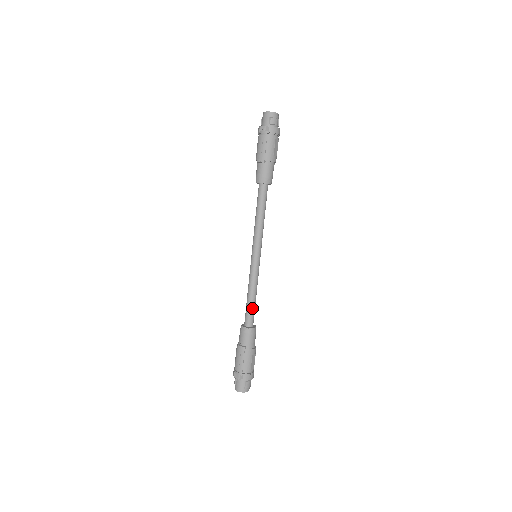
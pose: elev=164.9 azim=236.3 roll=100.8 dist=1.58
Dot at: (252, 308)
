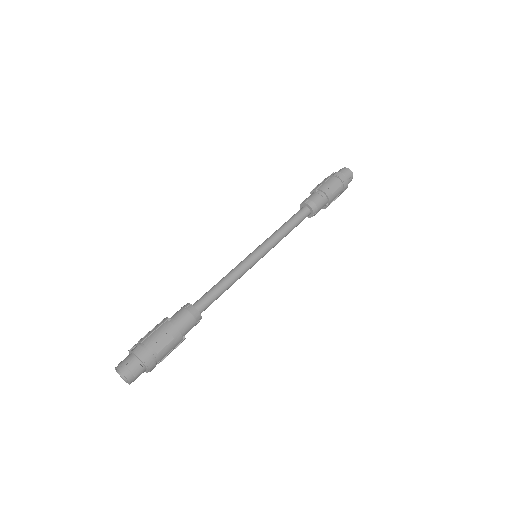
Dot at: (212, 292)
